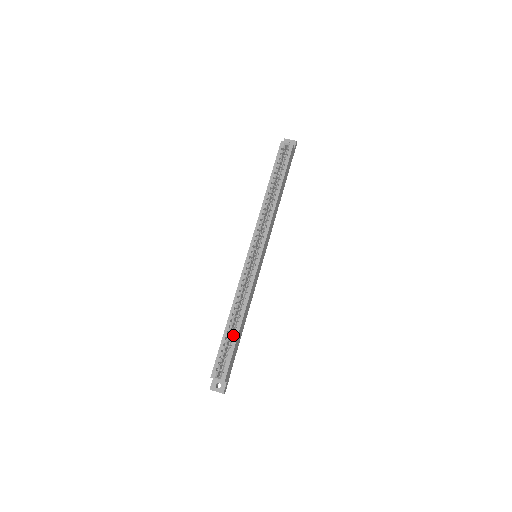
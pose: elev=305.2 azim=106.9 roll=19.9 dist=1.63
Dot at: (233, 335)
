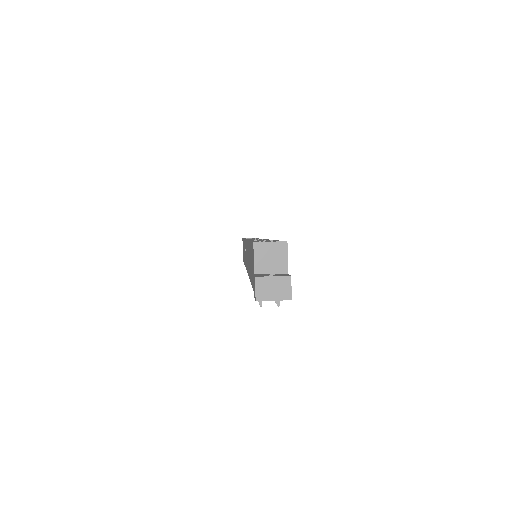
Dot at: (268, 240)
